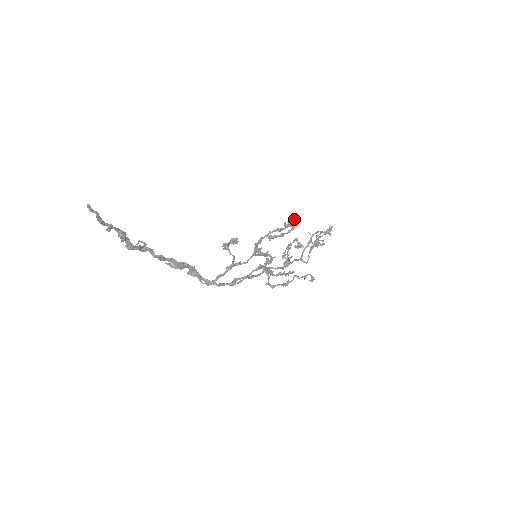
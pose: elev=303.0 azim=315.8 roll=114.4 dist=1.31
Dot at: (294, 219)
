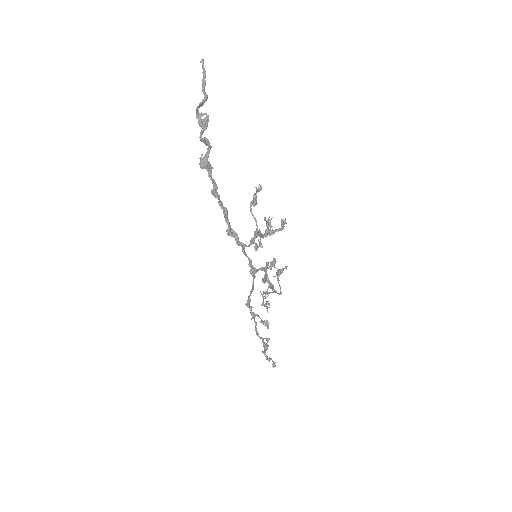
Dot at: (264, 233)
